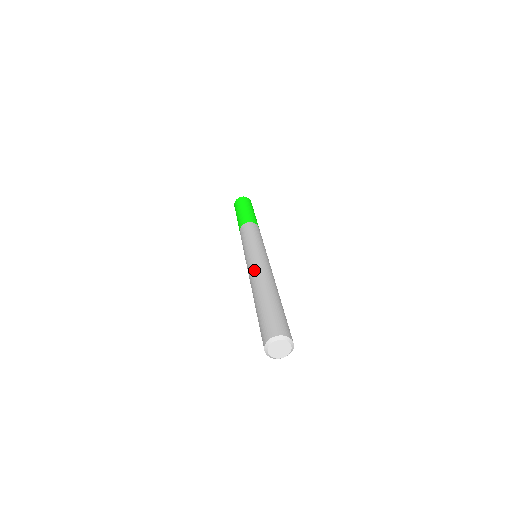
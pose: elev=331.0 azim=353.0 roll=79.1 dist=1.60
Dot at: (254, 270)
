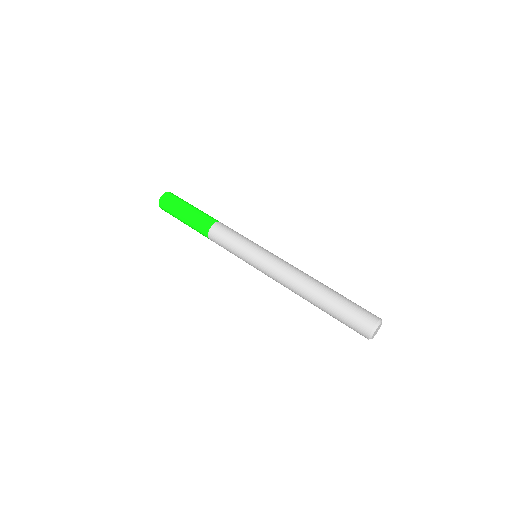
Dot at: (286, 273)
